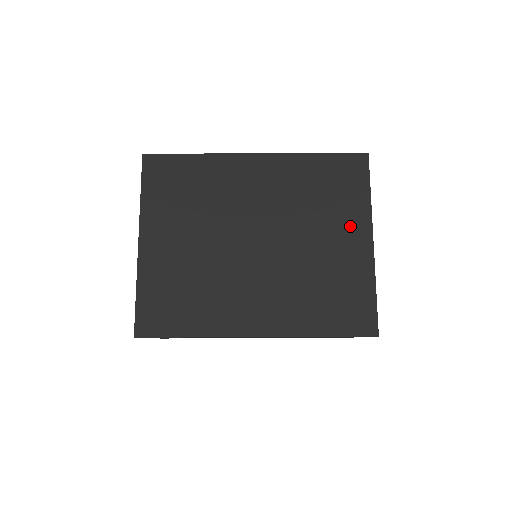
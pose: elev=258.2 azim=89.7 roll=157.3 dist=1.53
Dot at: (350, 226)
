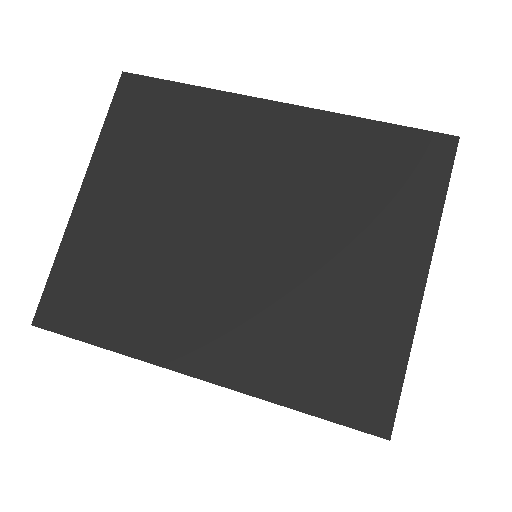
Dot at: (394, 247)
